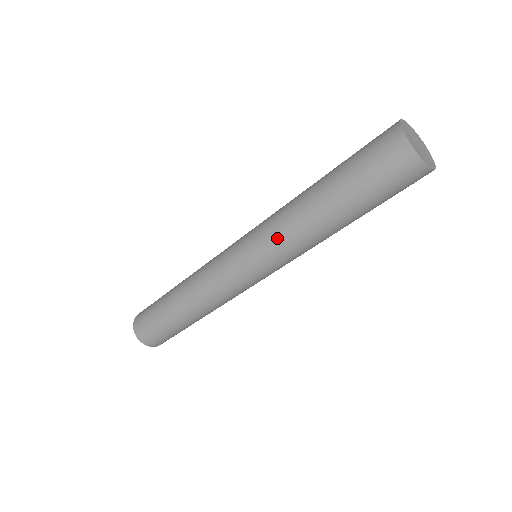
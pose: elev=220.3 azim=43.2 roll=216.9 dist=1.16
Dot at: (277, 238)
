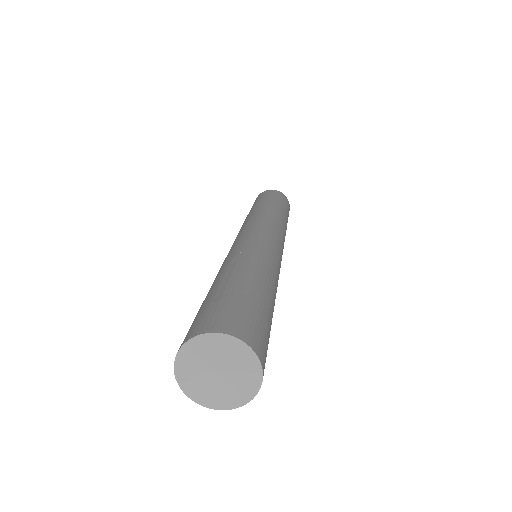
Dot at: occluded
